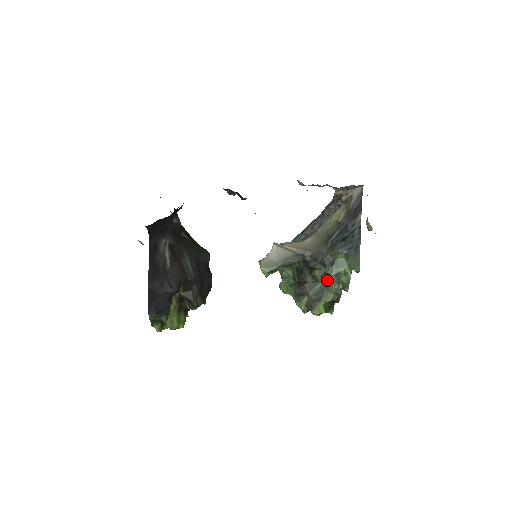
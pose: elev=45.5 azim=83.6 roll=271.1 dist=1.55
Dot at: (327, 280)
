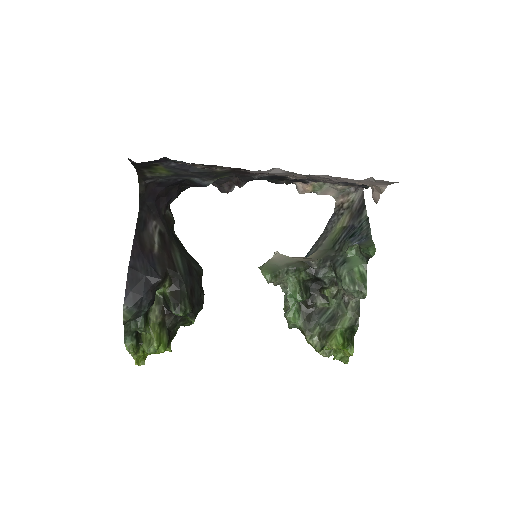
Dot at: (340, 300)
